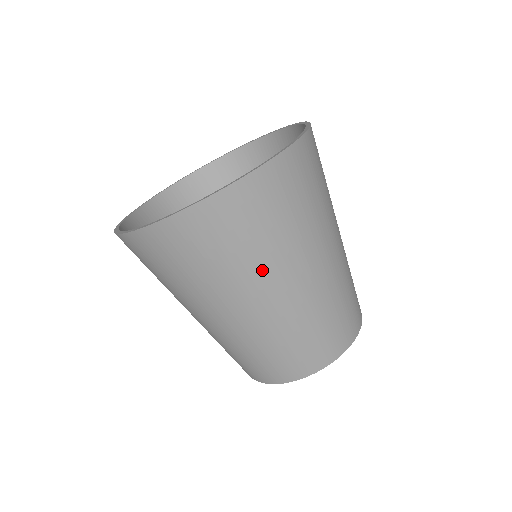
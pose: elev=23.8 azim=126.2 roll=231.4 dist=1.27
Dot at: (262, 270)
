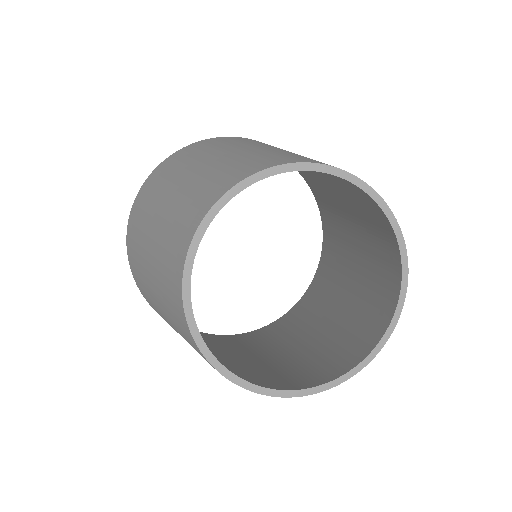
Dot at: (156, 197)
